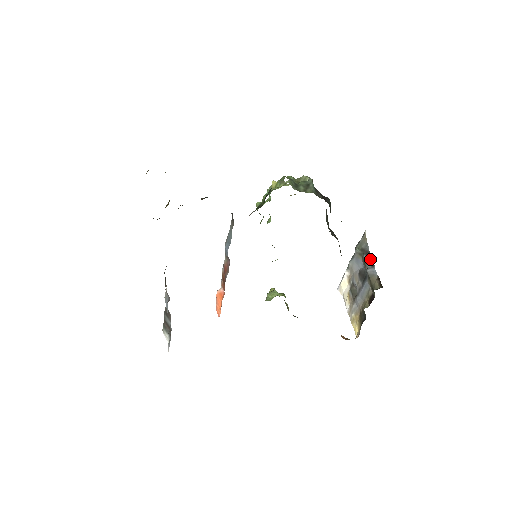
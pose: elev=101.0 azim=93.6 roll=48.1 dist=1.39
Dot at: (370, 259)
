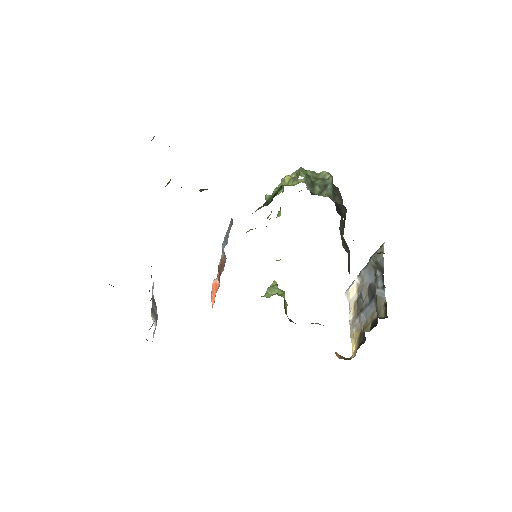
Dot at: (382, 277)
